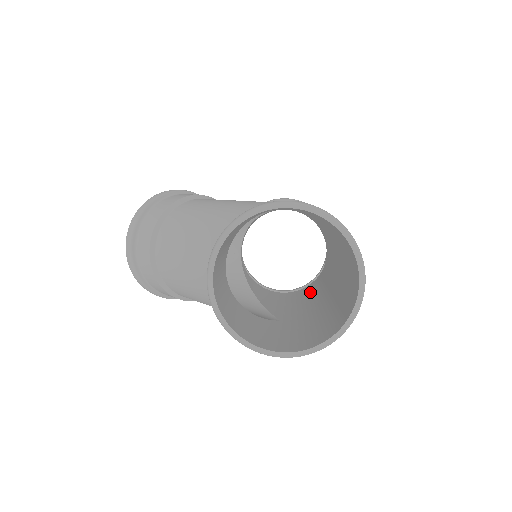
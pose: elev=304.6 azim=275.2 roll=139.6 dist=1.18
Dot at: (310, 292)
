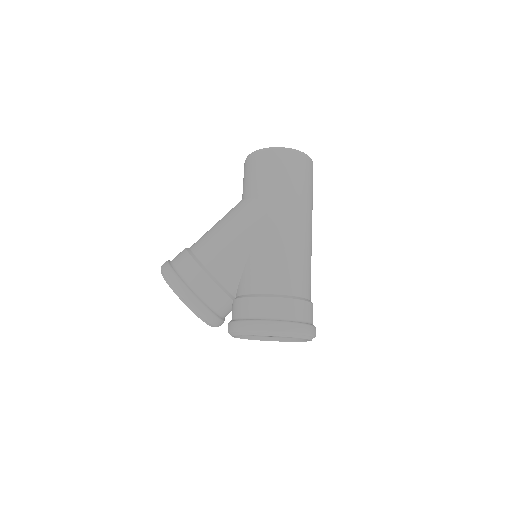
Dot at: (292, 268)
